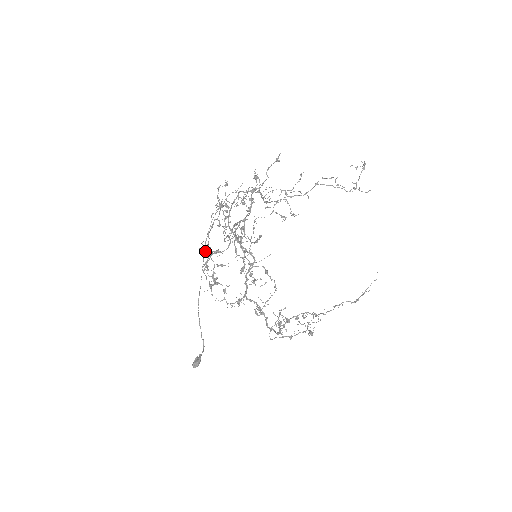
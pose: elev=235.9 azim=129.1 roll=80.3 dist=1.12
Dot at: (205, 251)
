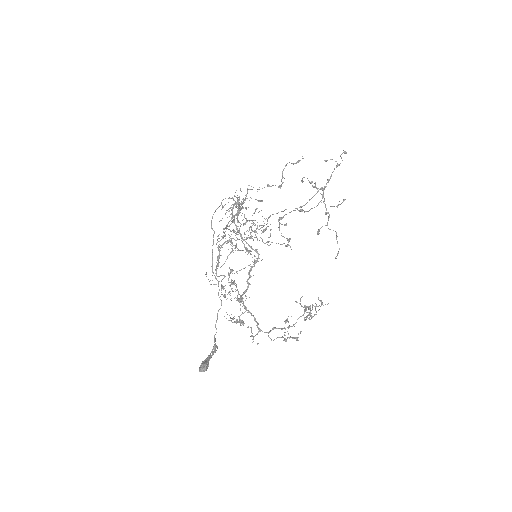
Dot at: (257, 222)
